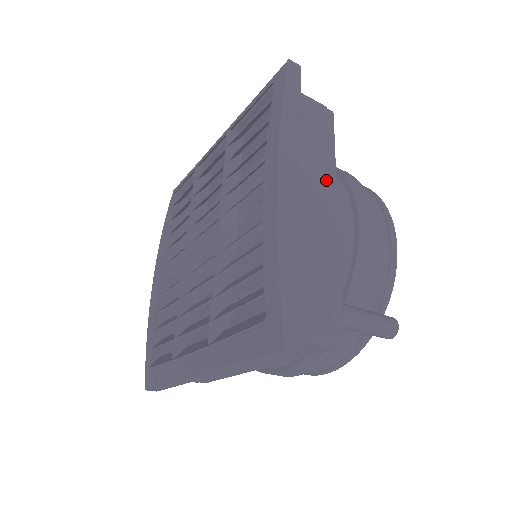
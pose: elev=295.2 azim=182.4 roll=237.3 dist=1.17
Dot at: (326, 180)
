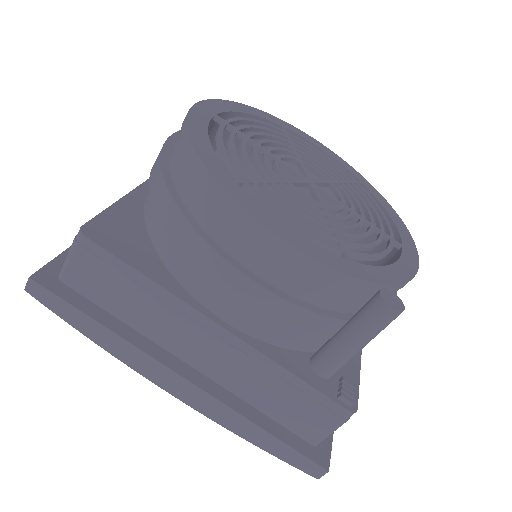
Dot at: (179, 315)
